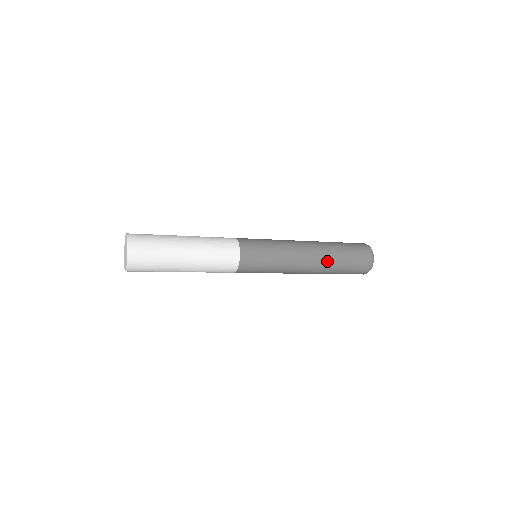
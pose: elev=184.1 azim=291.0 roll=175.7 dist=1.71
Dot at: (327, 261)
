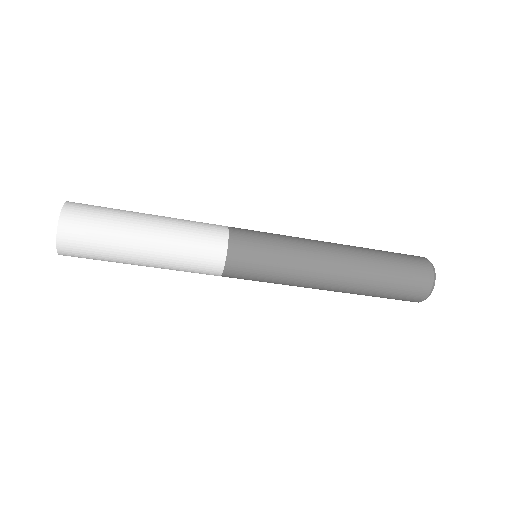
Dot at: (358, 248)
